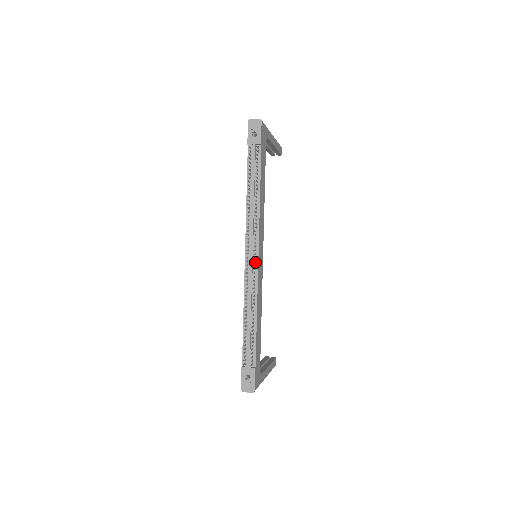
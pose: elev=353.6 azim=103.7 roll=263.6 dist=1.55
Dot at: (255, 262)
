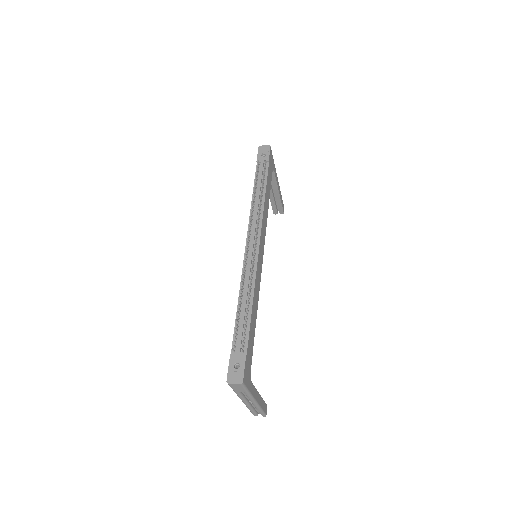
Dot at: (255, 252)
